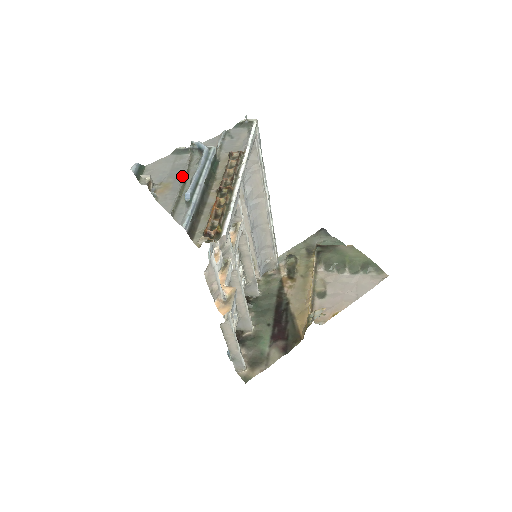
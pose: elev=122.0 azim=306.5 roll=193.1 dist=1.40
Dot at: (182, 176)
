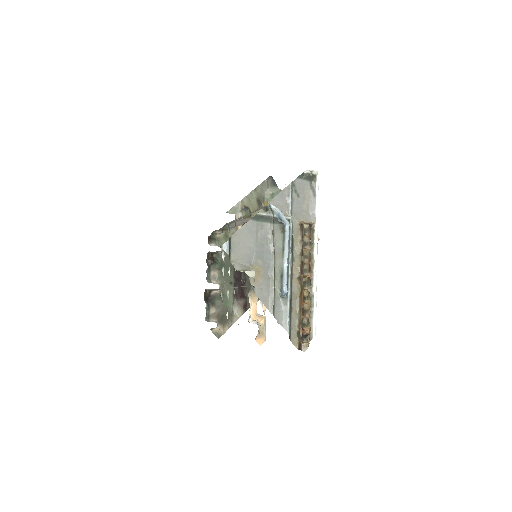
Dot at: (270, 258)
